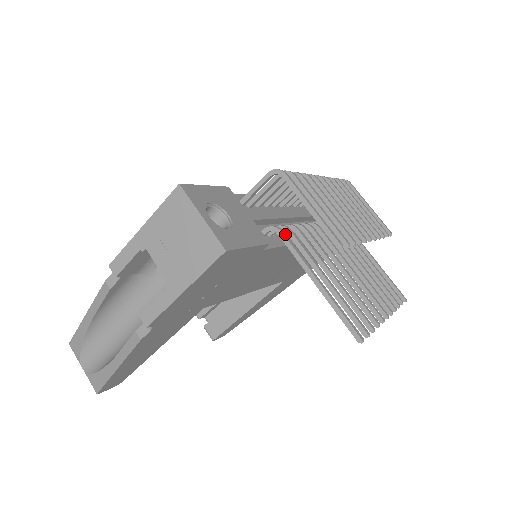
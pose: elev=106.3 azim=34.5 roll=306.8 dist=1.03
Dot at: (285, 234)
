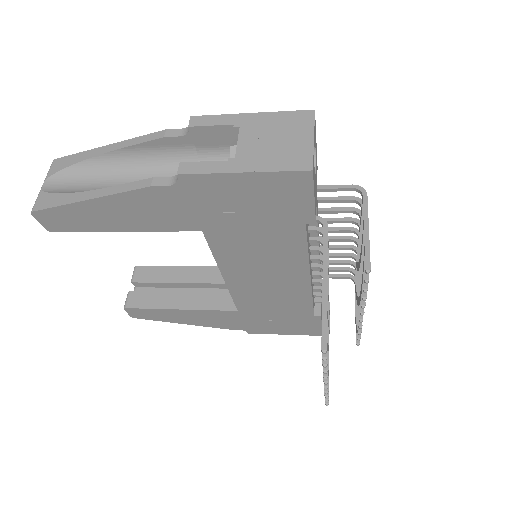
Dot at: occluded
